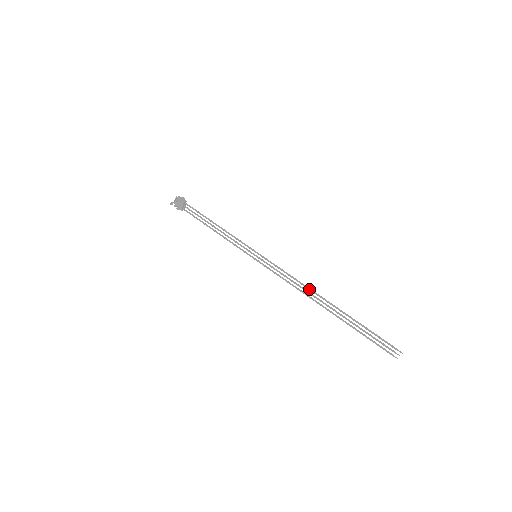
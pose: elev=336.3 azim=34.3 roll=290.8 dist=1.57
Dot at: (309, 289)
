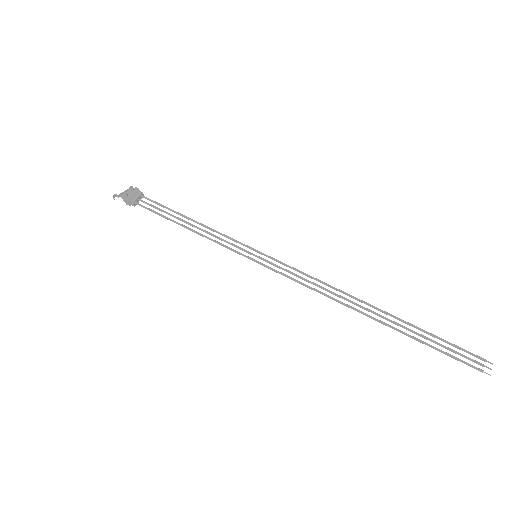
Dot at: (343, 291)
